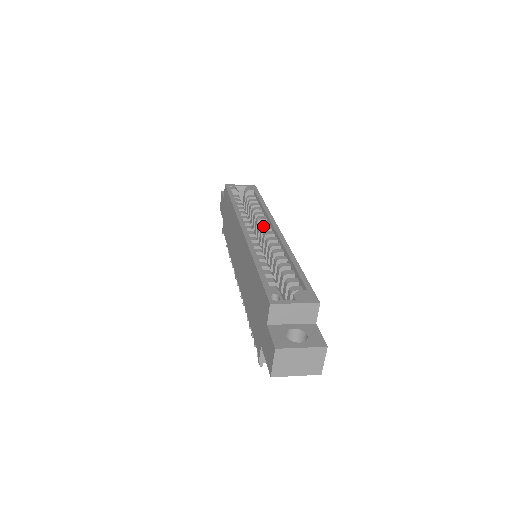
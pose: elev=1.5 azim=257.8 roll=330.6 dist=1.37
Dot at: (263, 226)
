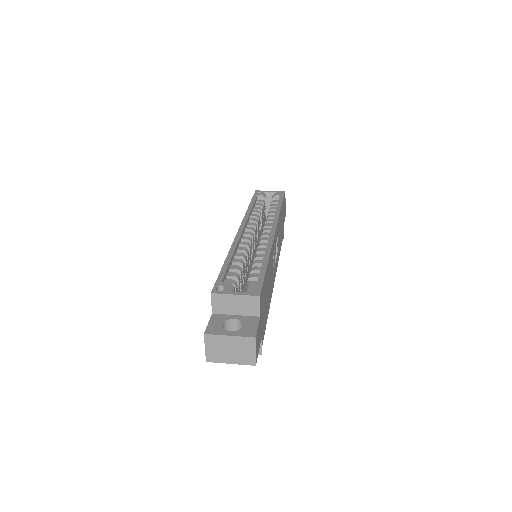
Dot at: (265, 228)
